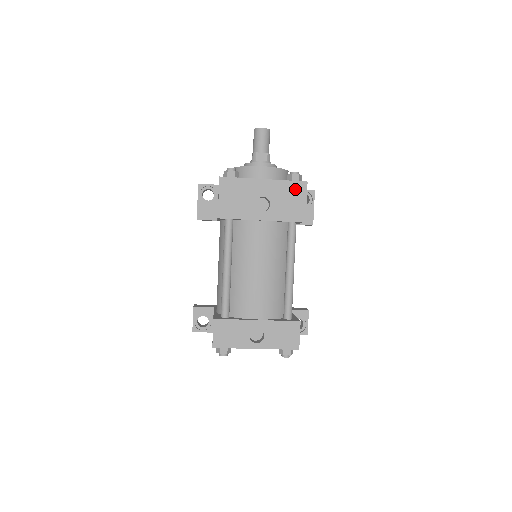
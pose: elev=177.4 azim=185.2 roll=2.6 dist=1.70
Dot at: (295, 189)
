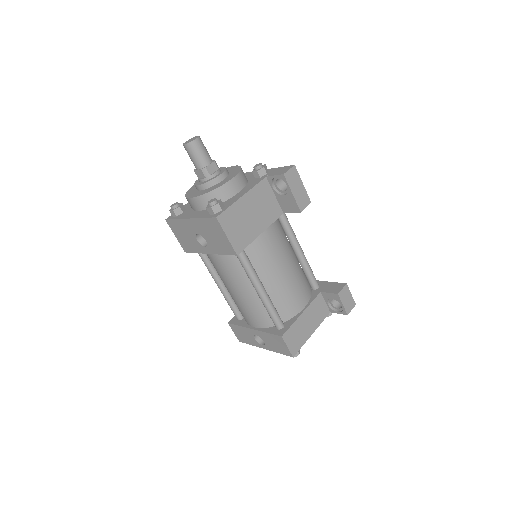
Dot at: (212, 225)
